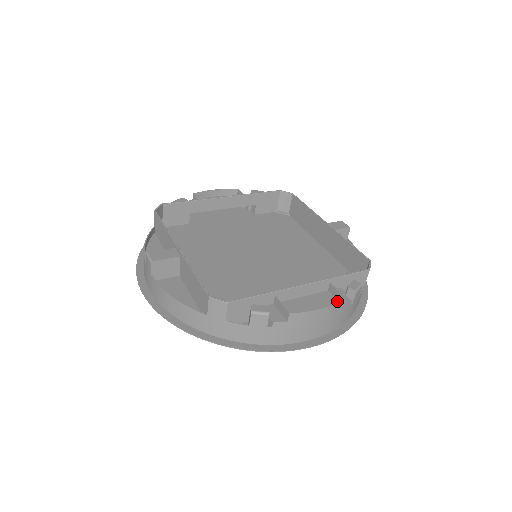
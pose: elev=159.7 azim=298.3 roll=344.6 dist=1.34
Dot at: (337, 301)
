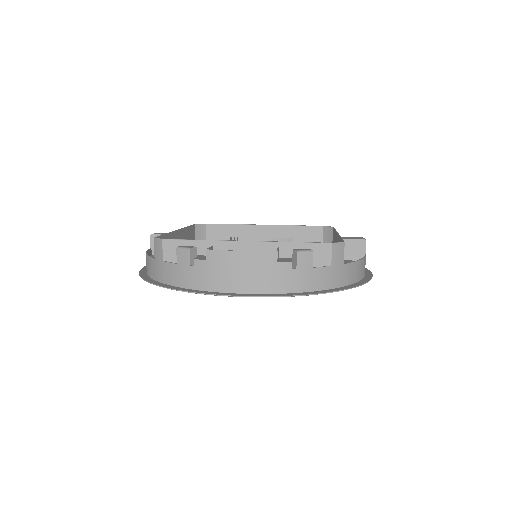
Dot at: occluded
